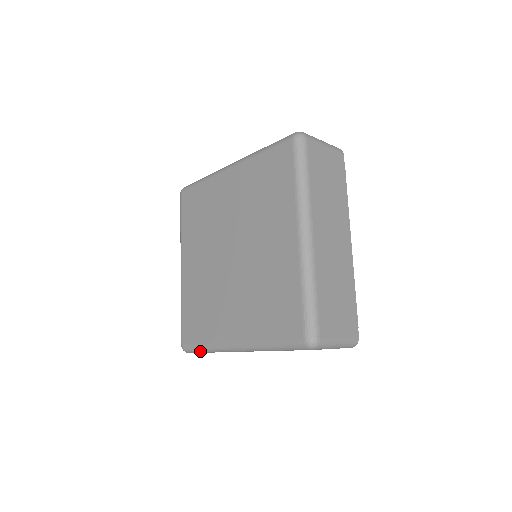
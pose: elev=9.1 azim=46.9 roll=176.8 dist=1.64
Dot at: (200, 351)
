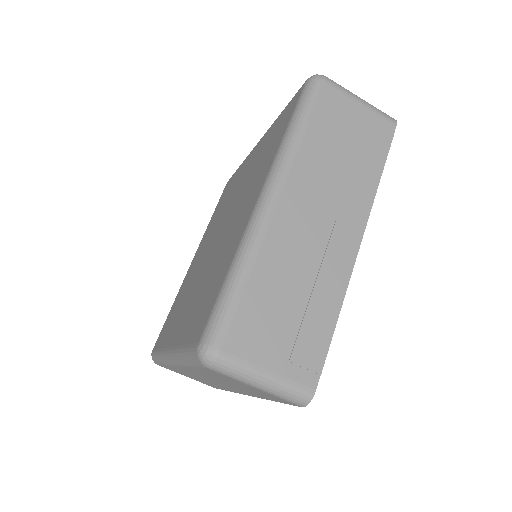
Dot at: (158, 361)
